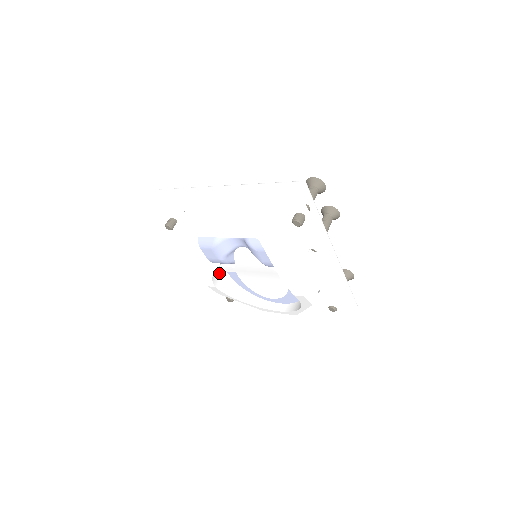
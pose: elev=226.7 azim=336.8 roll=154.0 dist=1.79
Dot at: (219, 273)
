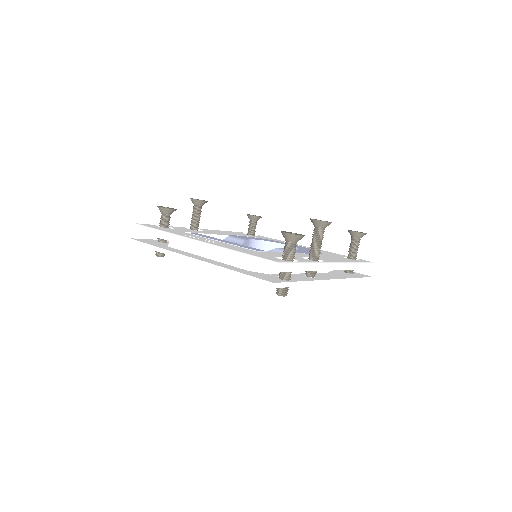
Dot at: occluded
